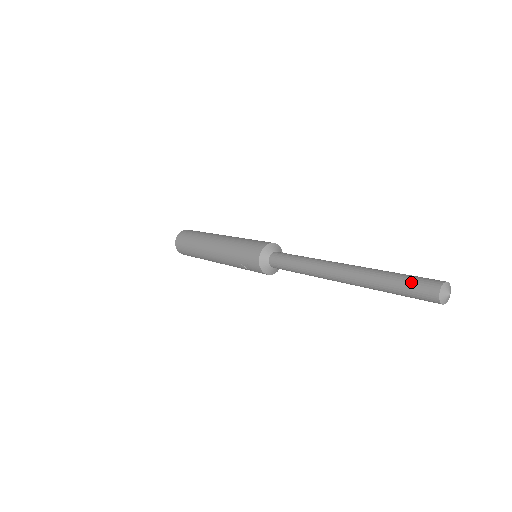
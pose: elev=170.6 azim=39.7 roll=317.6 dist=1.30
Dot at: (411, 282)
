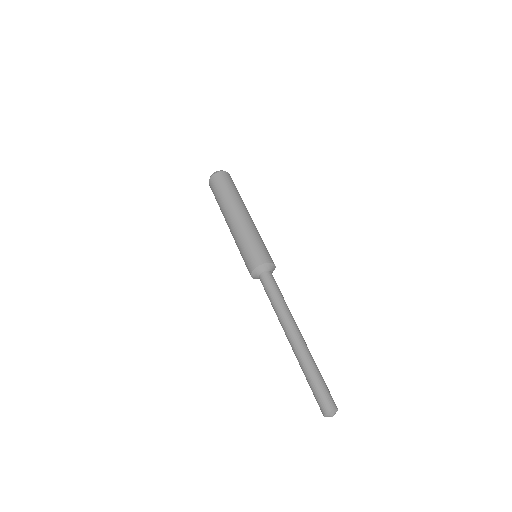
Dot at: (314, 396)
